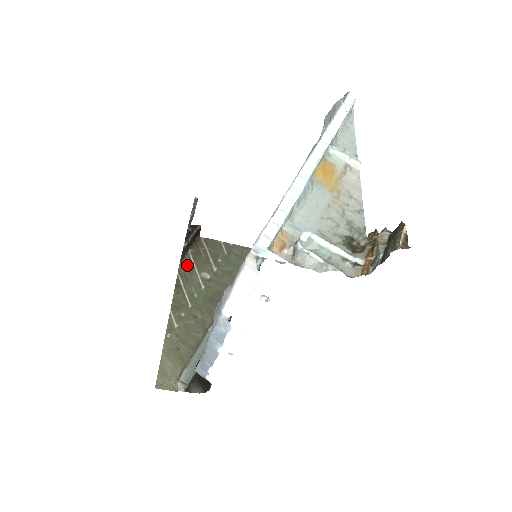
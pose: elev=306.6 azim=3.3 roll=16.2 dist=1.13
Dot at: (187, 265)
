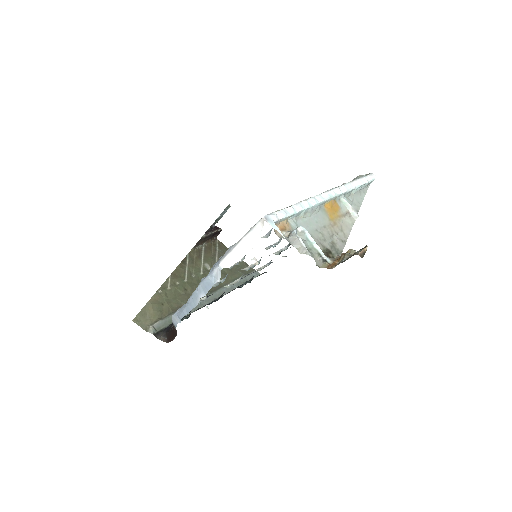
Dot at: (197, 252)
